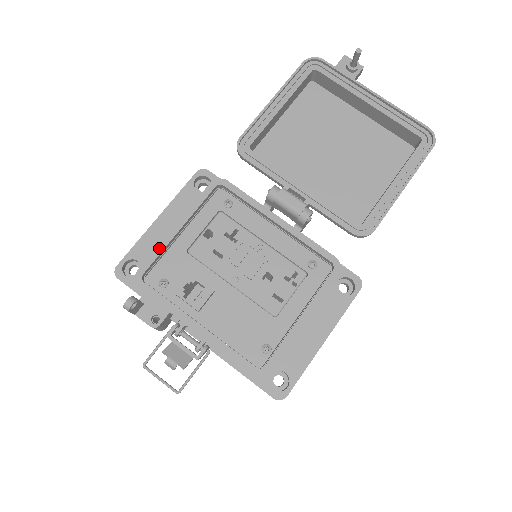
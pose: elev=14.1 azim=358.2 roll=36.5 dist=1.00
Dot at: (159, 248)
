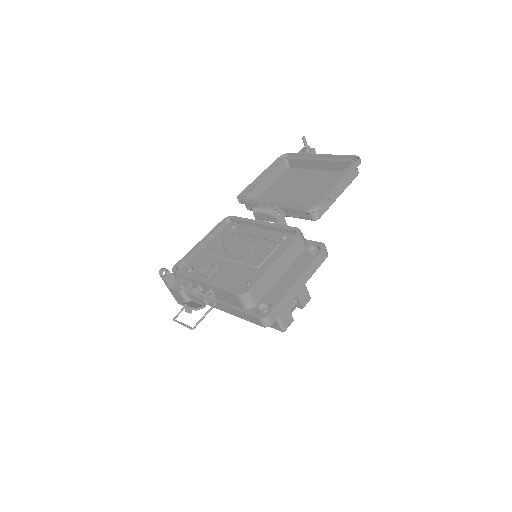
Dot at: (188, 253)
